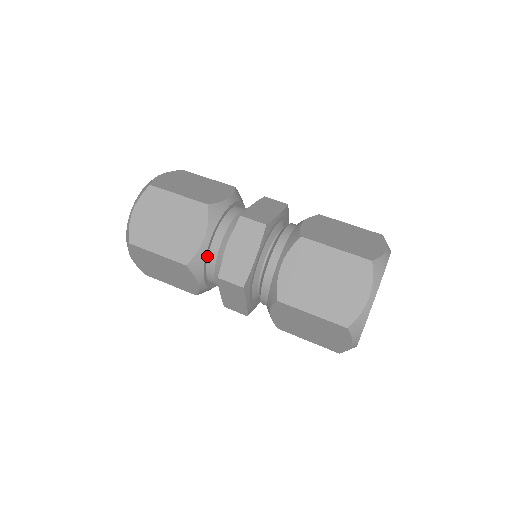
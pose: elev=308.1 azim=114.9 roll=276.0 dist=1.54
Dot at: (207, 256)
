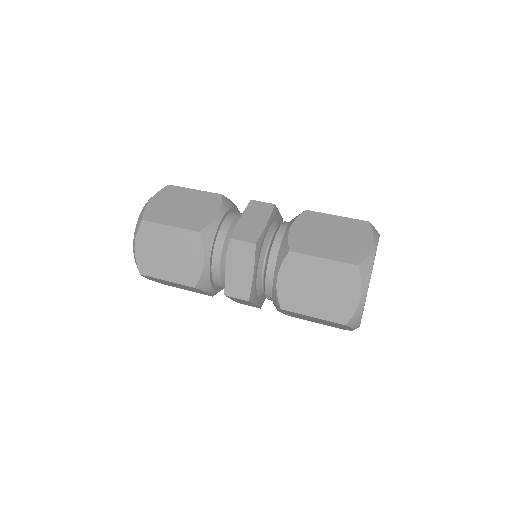
Dot at: (217, 233)
